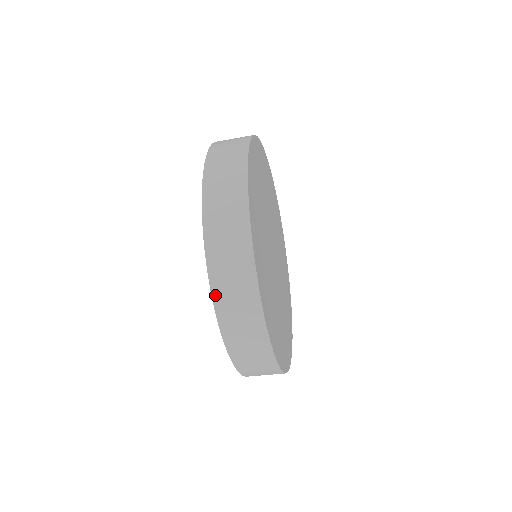
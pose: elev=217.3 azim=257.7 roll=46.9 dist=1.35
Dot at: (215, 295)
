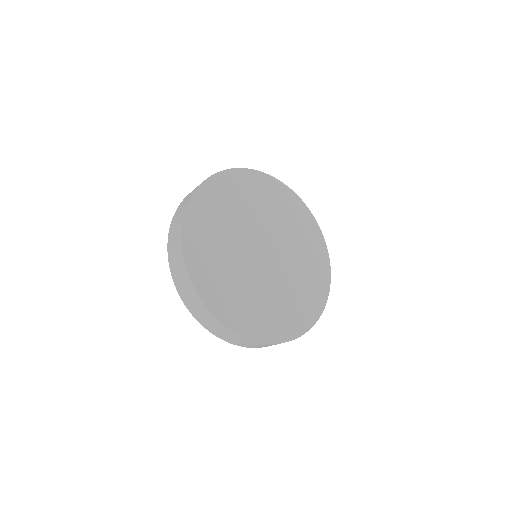
Dot at: occluded
